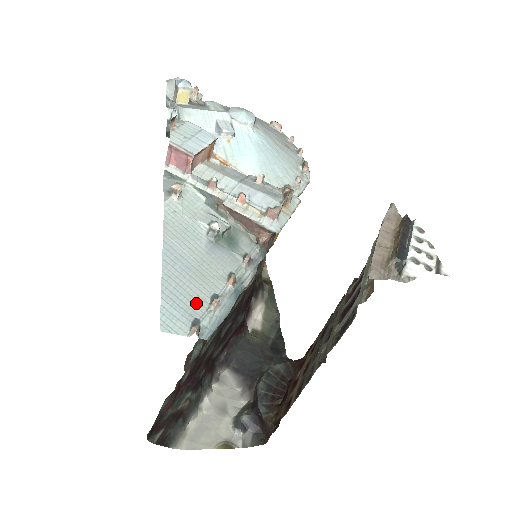
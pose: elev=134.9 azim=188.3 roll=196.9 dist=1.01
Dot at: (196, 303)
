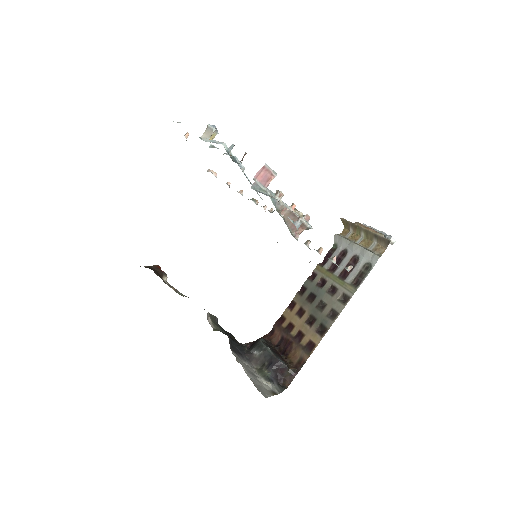
Dot at: occluded
